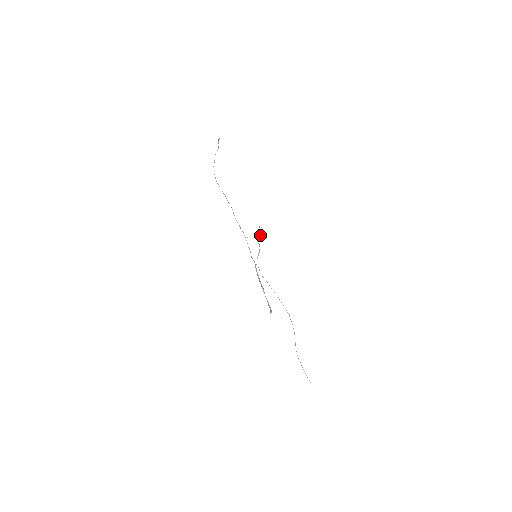
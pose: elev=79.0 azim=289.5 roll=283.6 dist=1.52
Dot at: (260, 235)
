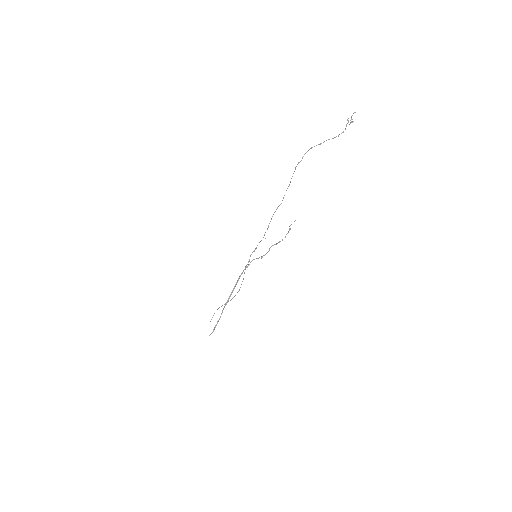
Dot at: (280, 241)
